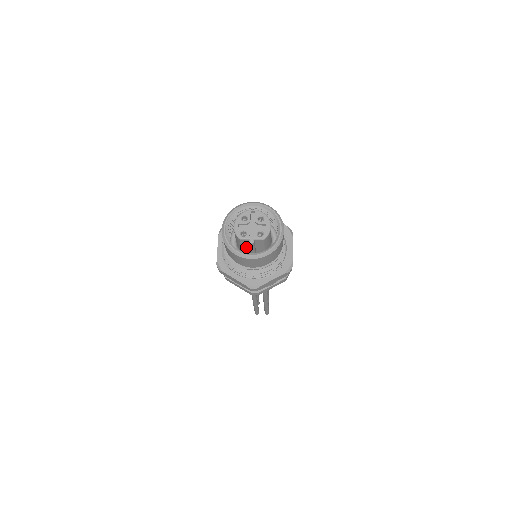
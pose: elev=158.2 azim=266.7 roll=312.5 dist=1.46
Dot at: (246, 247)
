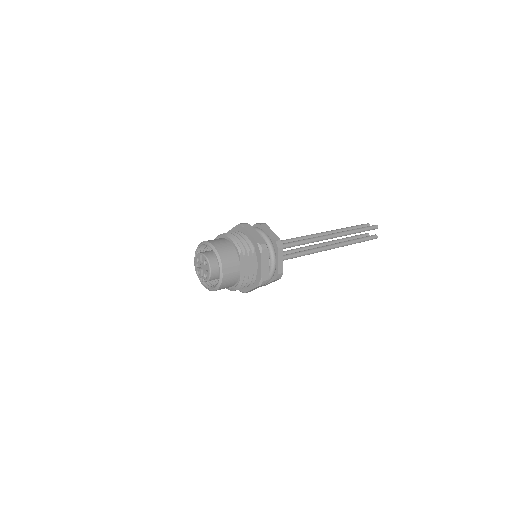
Dot at: occluded
